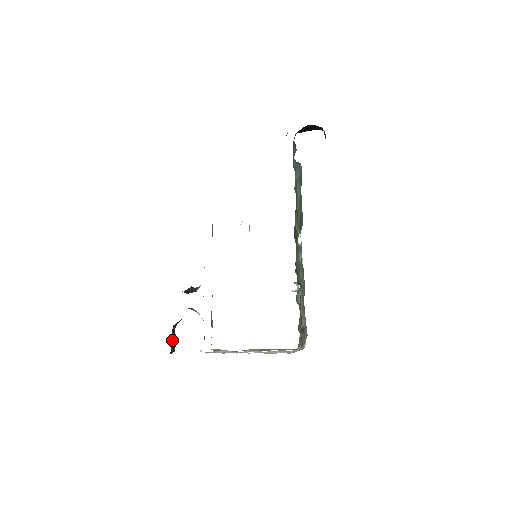
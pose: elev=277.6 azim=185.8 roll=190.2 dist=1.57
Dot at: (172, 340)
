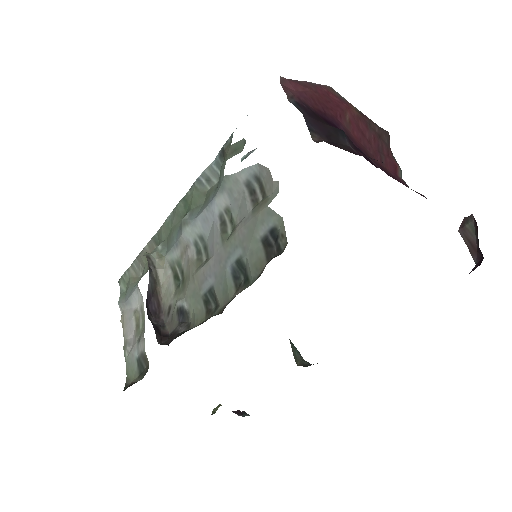
Dot at: occluded
